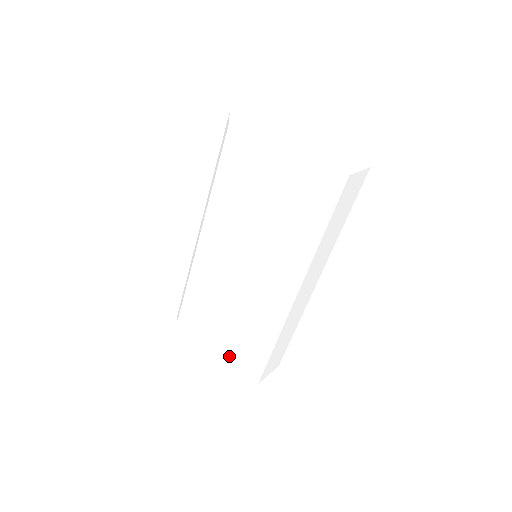
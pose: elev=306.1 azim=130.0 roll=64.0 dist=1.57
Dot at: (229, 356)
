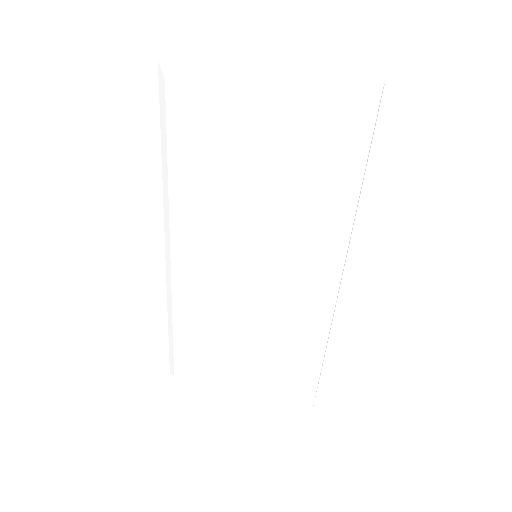
Dot at: (263, 395)
